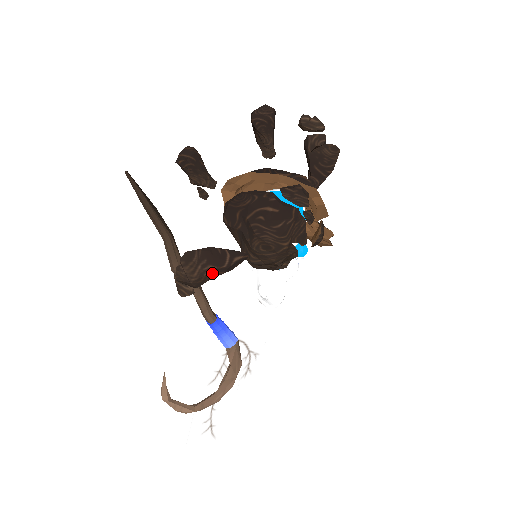
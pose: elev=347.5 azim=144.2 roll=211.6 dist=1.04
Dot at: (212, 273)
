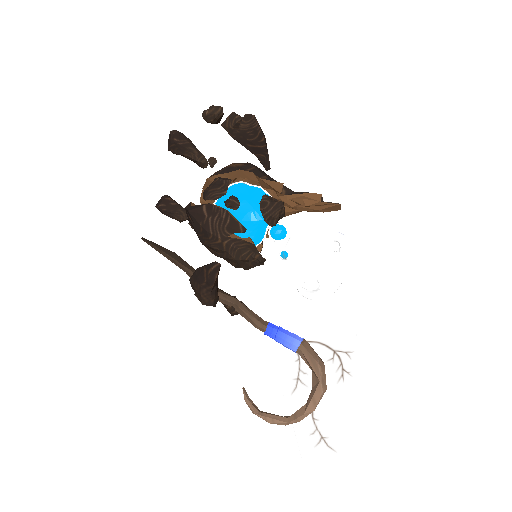
Dot at: (205, 290)
